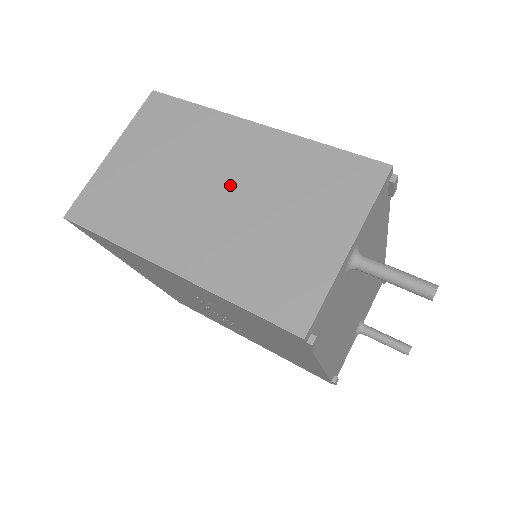
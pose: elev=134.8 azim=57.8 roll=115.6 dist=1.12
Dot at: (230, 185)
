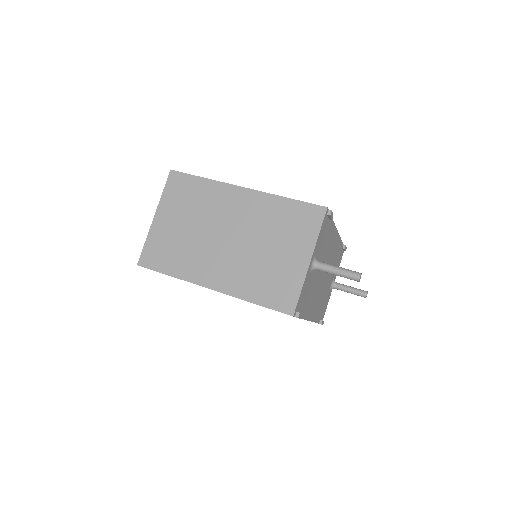
Dot at: (235, 231)
